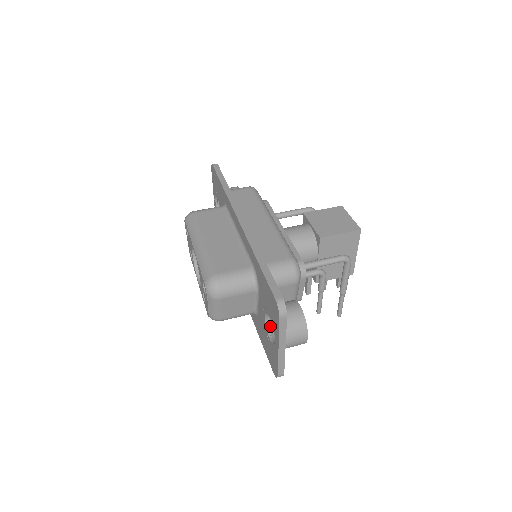
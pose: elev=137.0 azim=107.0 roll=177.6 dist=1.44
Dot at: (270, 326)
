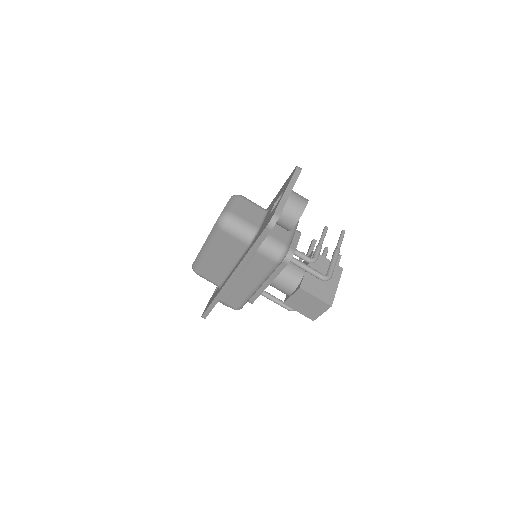
Dot at: occluded
